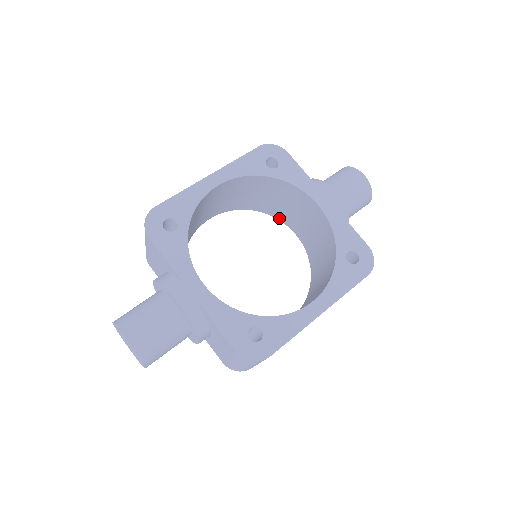
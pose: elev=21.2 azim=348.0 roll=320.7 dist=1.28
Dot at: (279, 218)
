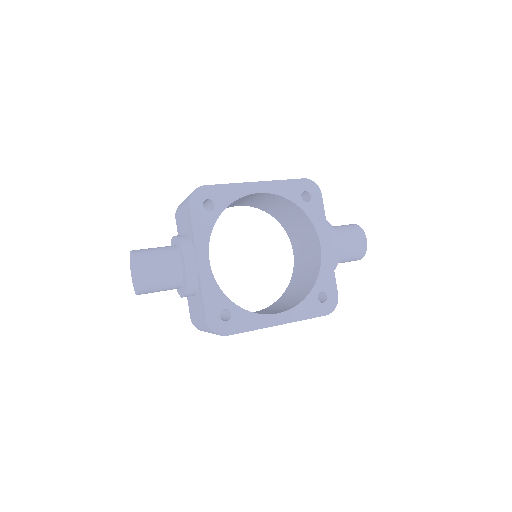
Dot at: (288, 233)
